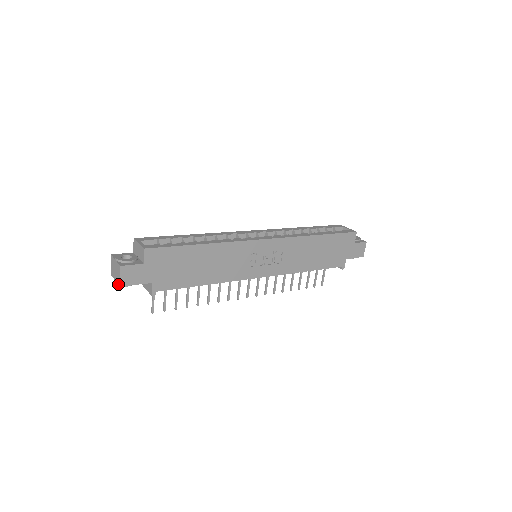
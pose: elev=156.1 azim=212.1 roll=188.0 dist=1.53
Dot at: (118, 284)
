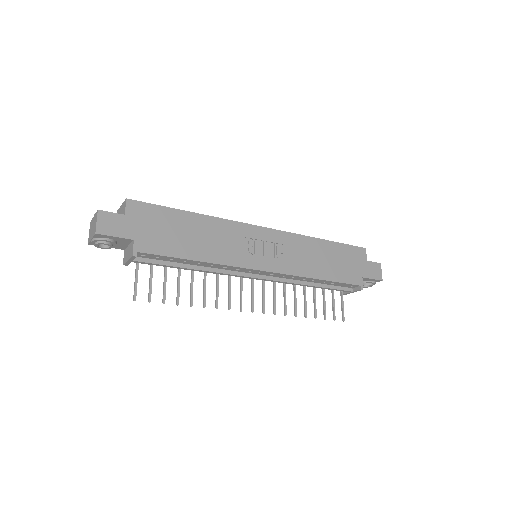
Dot at: (94, 234)
